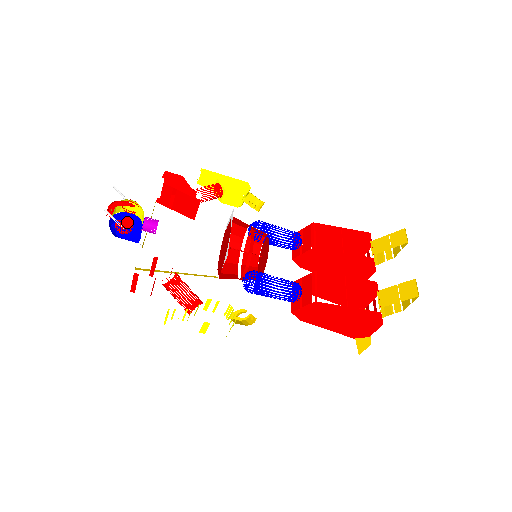
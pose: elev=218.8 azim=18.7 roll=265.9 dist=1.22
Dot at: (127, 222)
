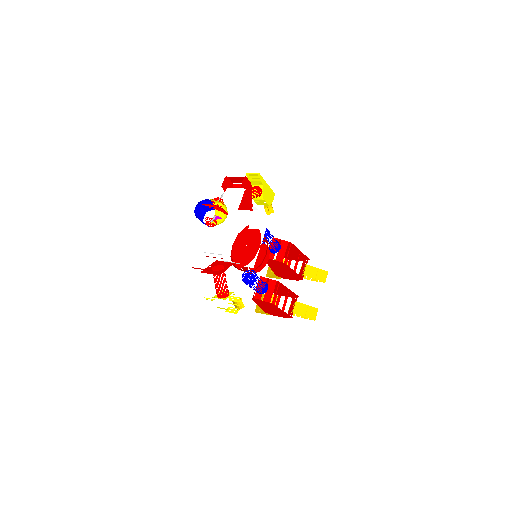
Dot at: occluded
